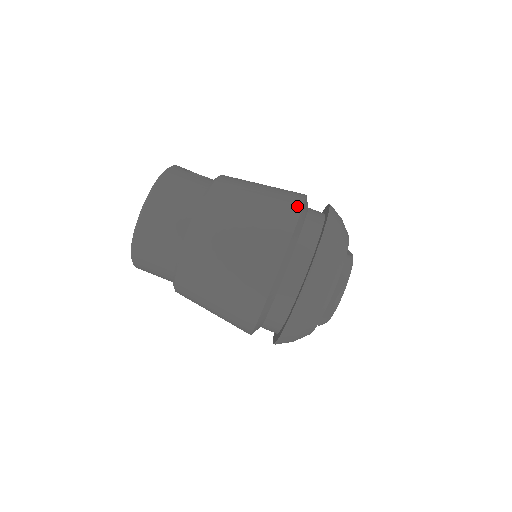
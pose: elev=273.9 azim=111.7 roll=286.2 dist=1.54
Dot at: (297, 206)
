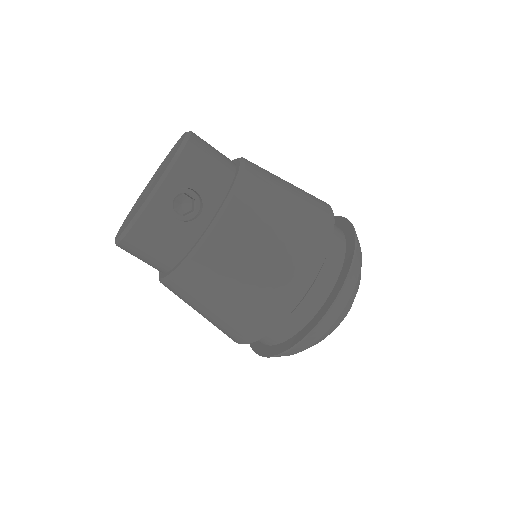
Dot at: (275, 321)
